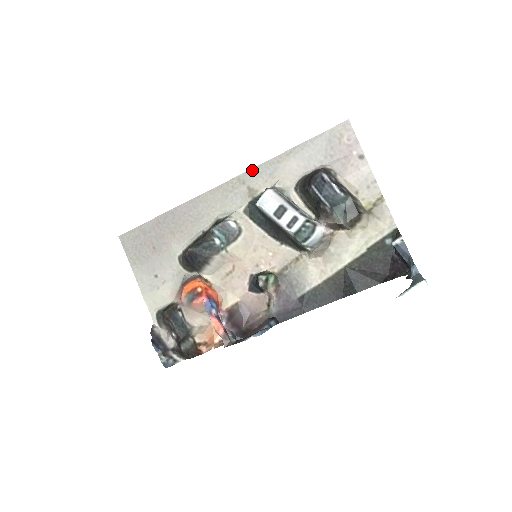
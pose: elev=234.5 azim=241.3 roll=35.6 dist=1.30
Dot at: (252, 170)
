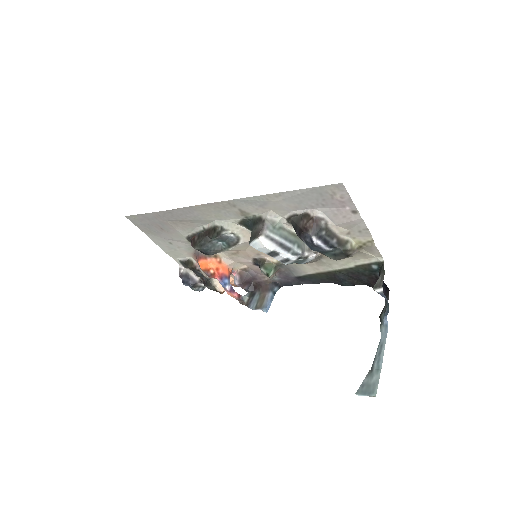
Dot at: (241, 200)
